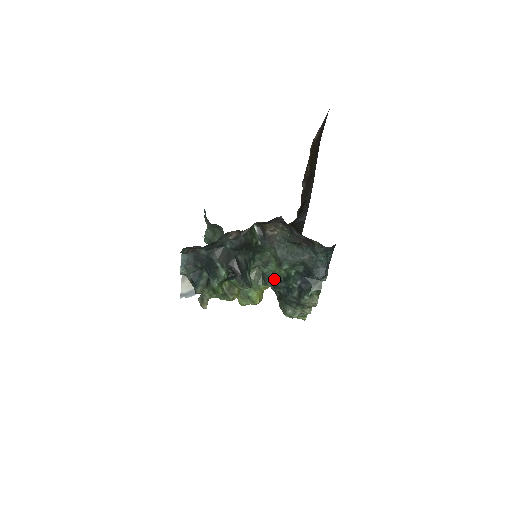
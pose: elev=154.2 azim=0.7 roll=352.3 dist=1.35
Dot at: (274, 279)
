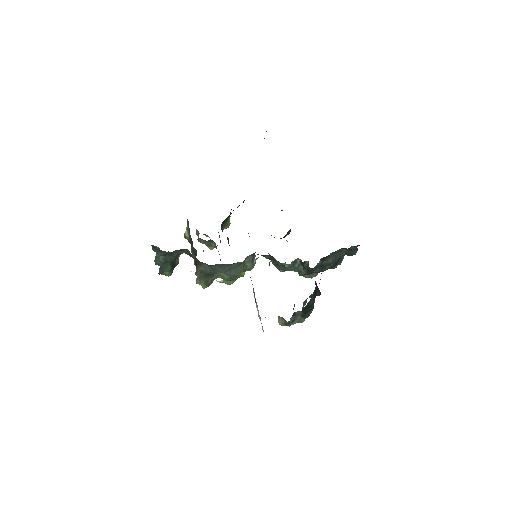
Dot at: (310, 270)
